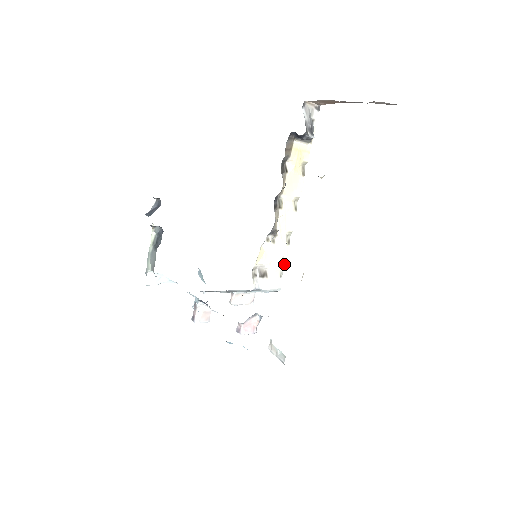
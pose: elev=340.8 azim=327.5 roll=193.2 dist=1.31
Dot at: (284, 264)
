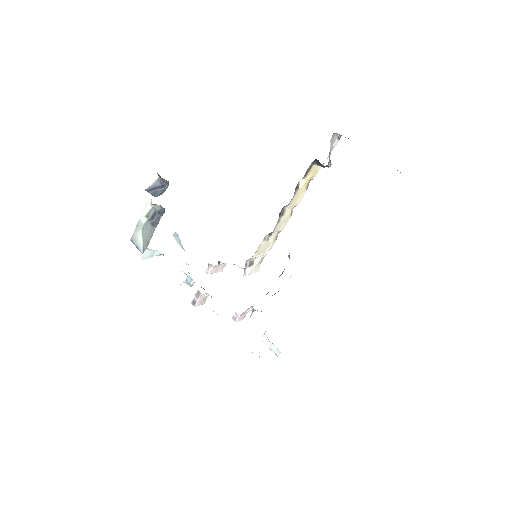
Dot at: occluded
